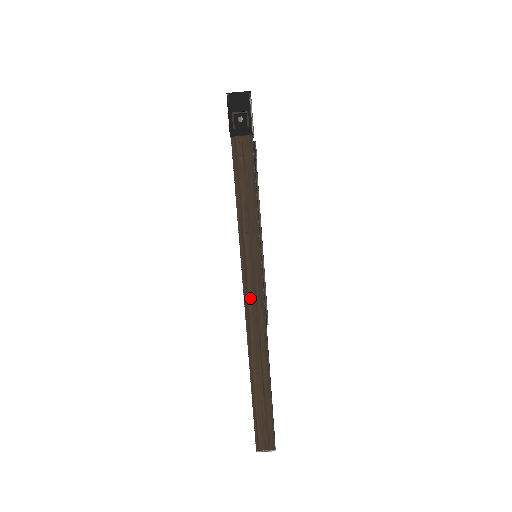
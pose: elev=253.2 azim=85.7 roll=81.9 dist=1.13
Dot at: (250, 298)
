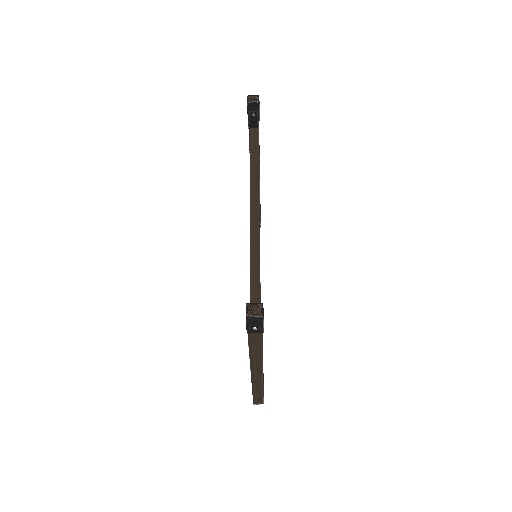
Dot at: (255, 374)
